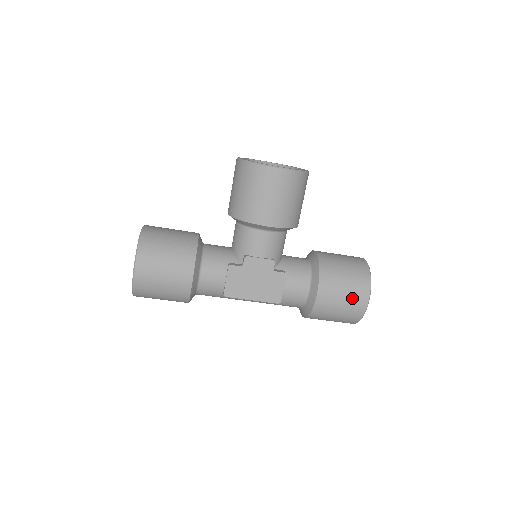
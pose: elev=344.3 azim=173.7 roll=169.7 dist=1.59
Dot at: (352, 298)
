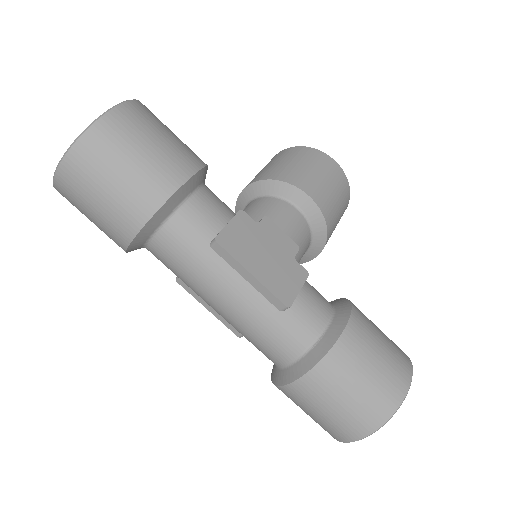
Dot at: (392, 358)
